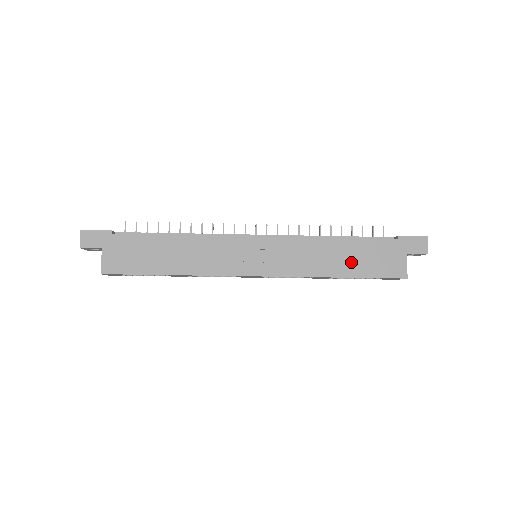
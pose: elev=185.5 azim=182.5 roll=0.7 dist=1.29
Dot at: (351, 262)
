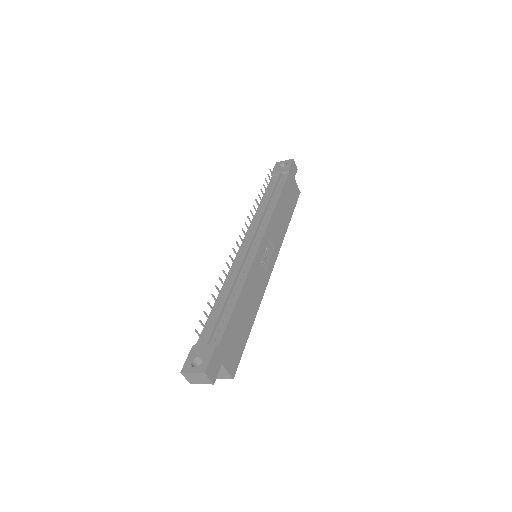
Dot at: (287, 209)
